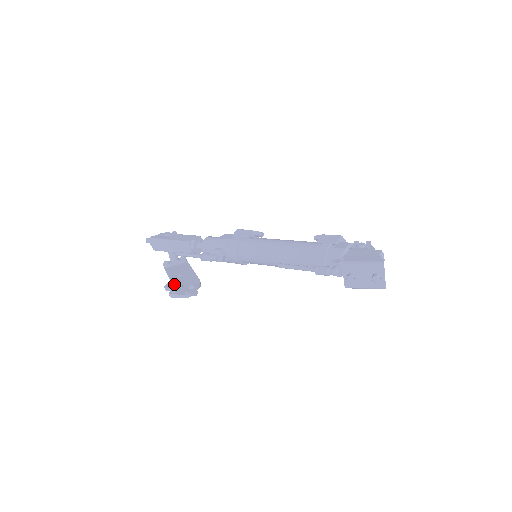
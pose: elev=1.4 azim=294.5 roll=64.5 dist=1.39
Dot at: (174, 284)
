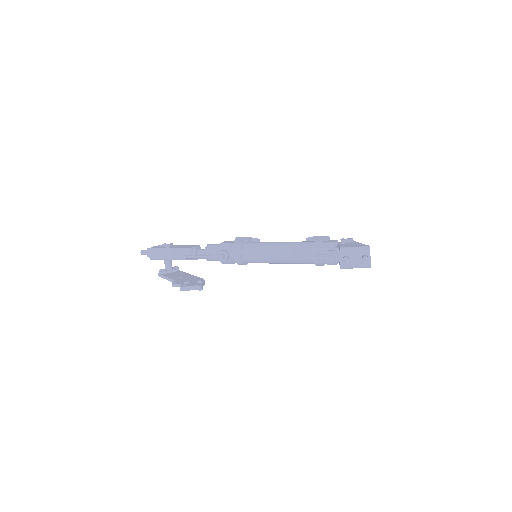
Dot at: (180, 282)
